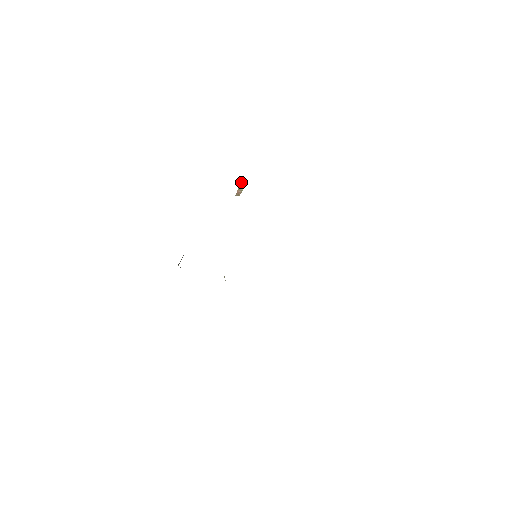
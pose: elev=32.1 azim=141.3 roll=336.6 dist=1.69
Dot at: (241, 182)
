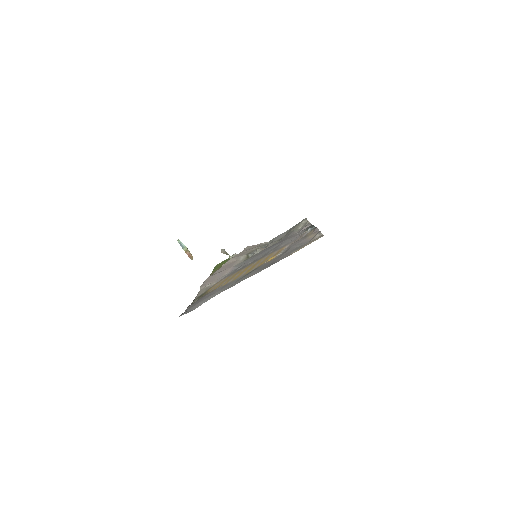
Dot at: occluded
